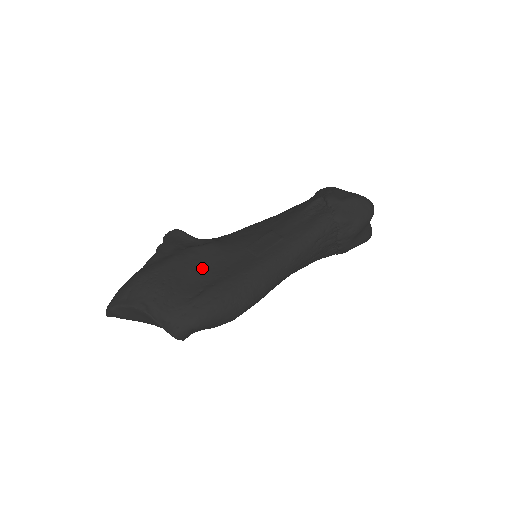
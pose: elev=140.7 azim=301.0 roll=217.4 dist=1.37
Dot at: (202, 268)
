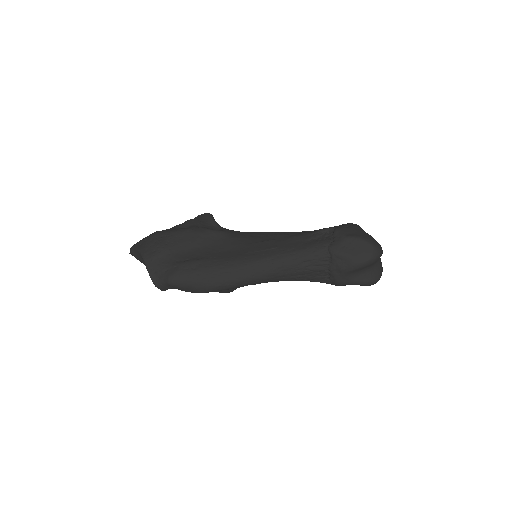
Dot at: (201, 245)
